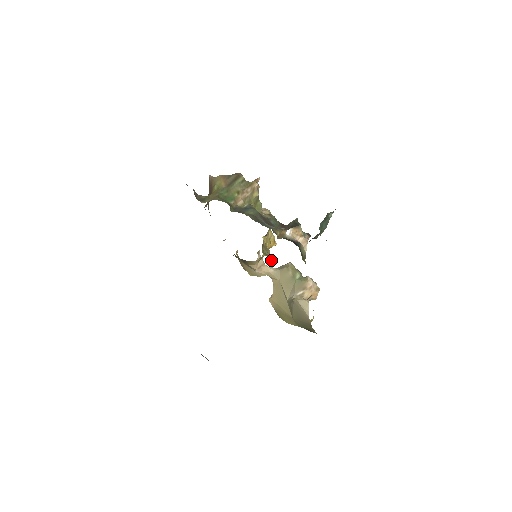
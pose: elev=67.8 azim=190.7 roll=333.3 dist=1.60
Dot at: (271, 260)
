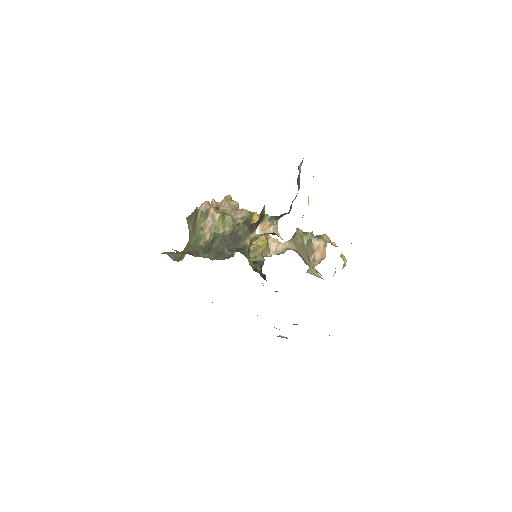
Dot at: (258, 264)
